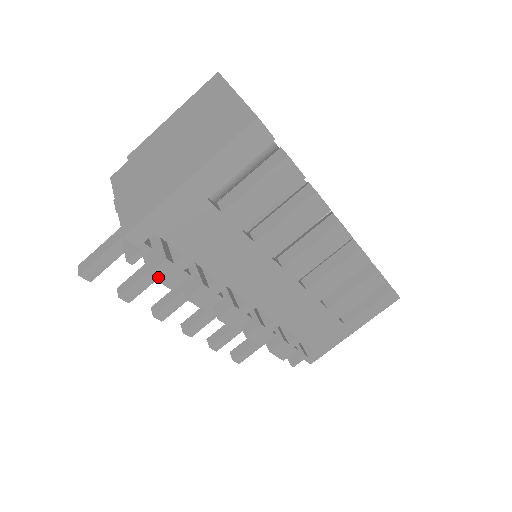
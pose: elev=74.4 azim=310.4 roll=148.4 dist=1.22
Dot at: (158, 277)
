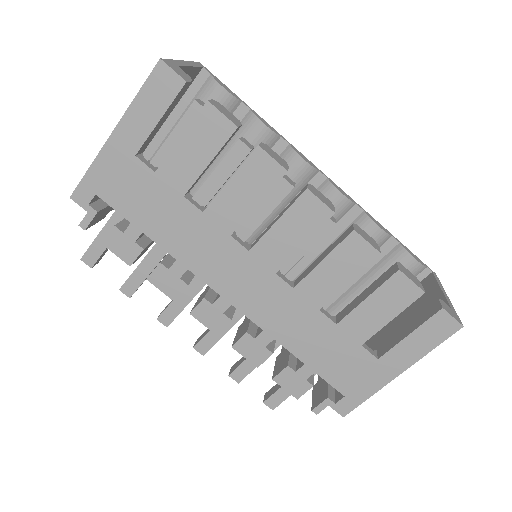
Dot at: (112, 247)
